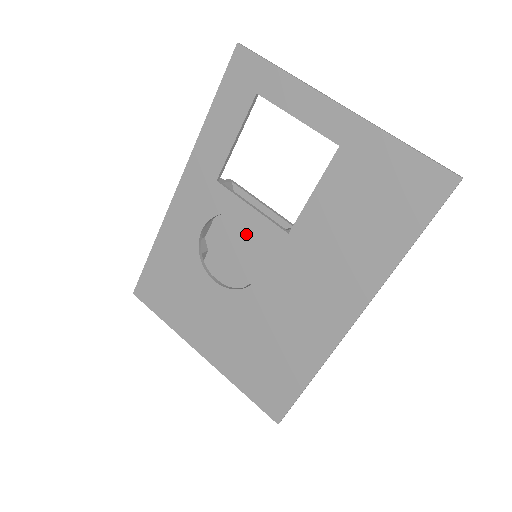
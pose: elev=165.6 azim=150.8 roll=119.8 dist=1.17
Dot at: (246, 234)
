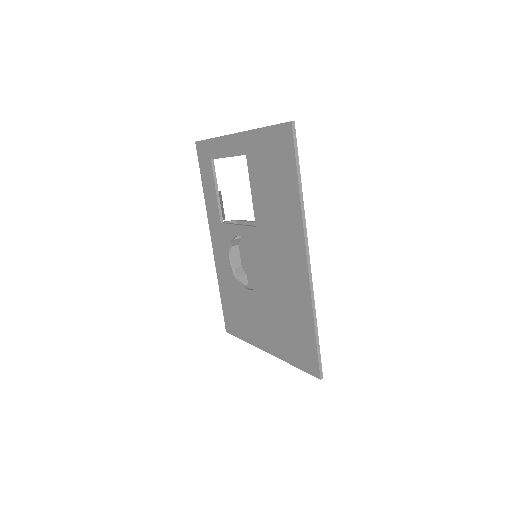
Dot at: occluded
